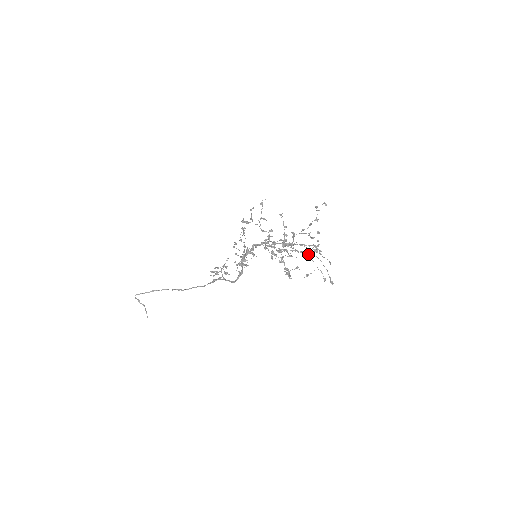
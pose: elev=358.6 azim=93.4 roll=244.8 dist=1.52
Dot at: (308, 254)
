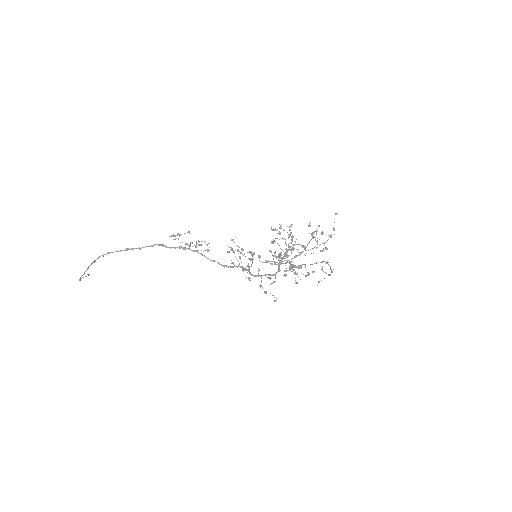
Dot at: occluded
